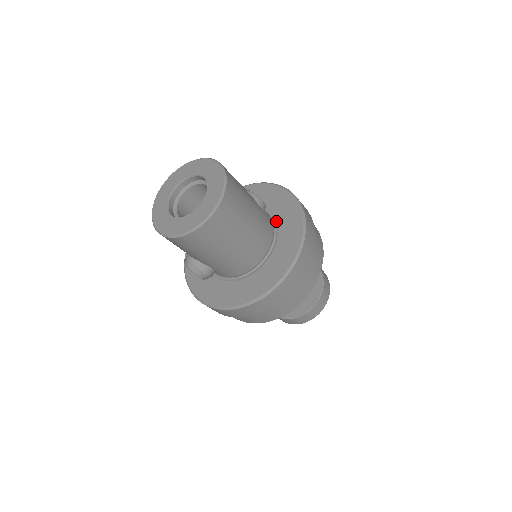
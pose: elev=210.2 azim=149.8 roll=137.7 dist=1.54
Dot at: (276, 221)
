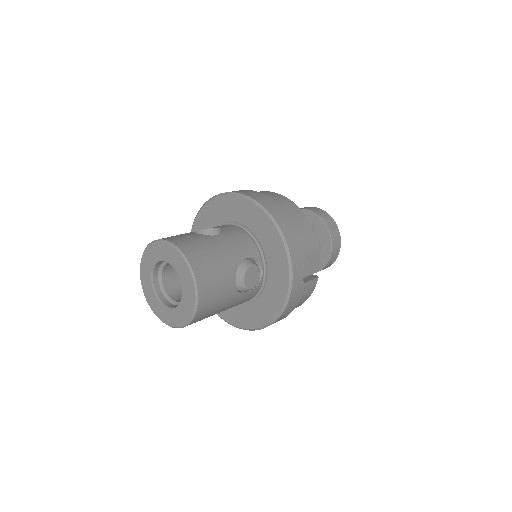
Dot at: (263, 290)
